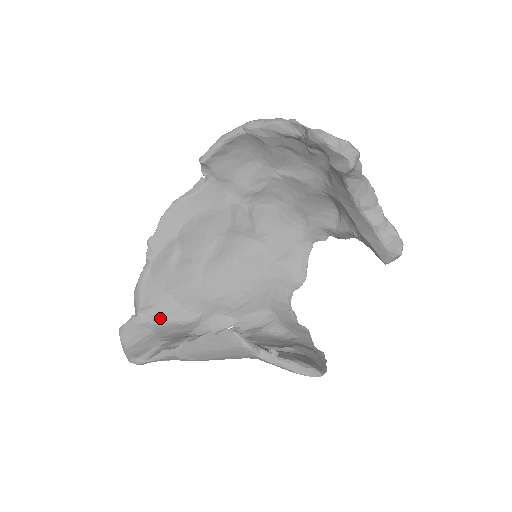
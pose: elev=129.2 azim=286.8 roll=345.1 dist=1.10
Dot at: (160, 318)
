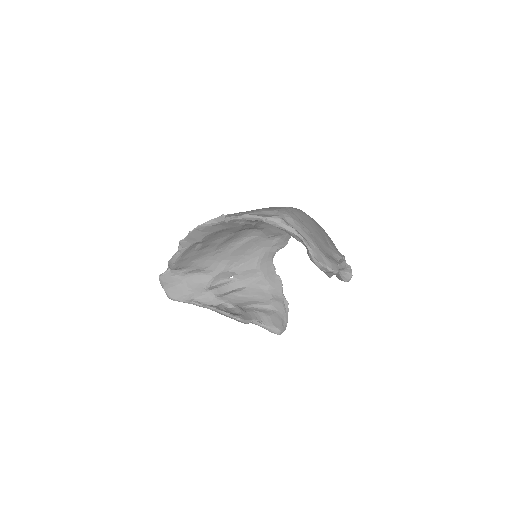
Dot at: (186, 273)
